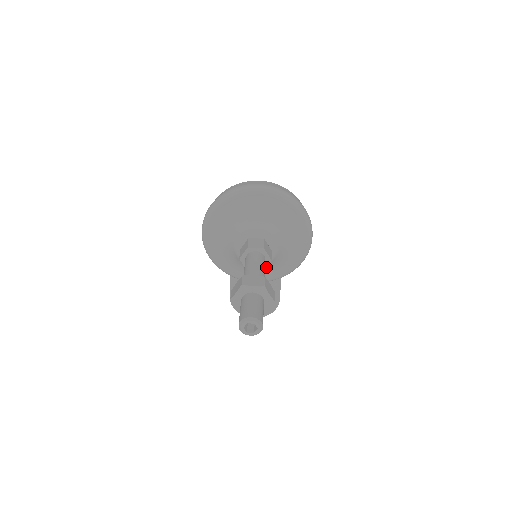
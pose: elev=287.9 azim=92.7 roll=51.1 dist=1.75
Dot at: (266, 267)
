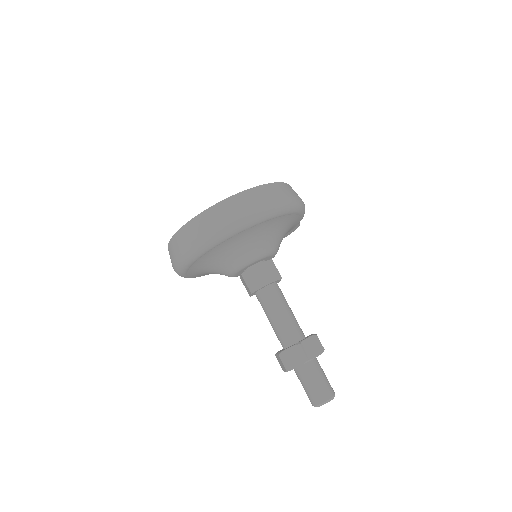
Dot at: occluded
